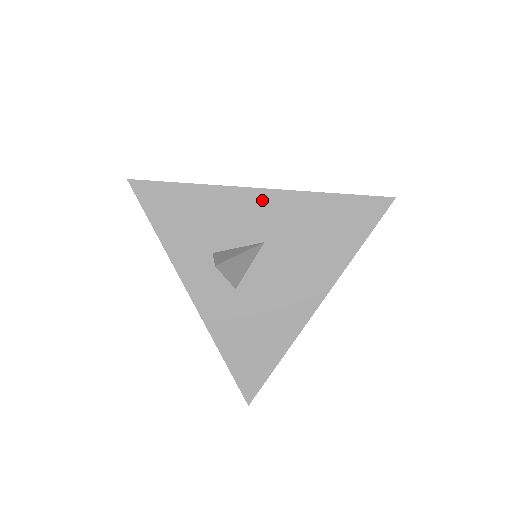
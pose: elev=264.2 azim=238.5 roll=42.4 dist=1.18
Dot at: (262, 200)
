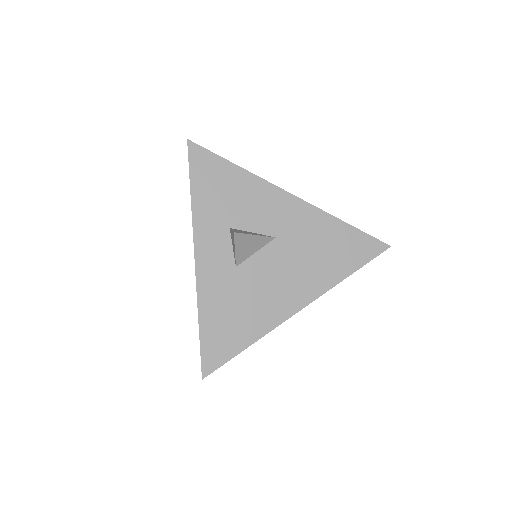
Dot at: (287, 203)
